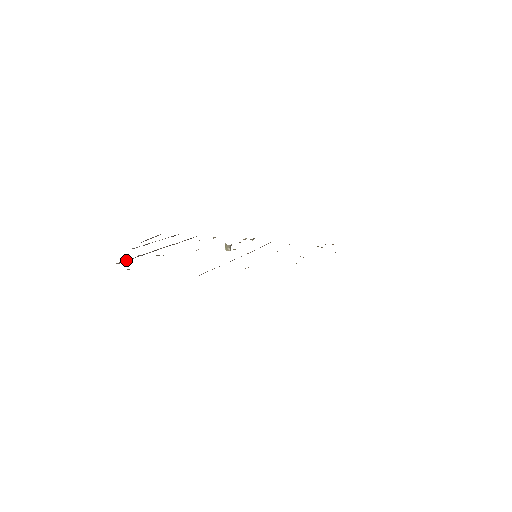
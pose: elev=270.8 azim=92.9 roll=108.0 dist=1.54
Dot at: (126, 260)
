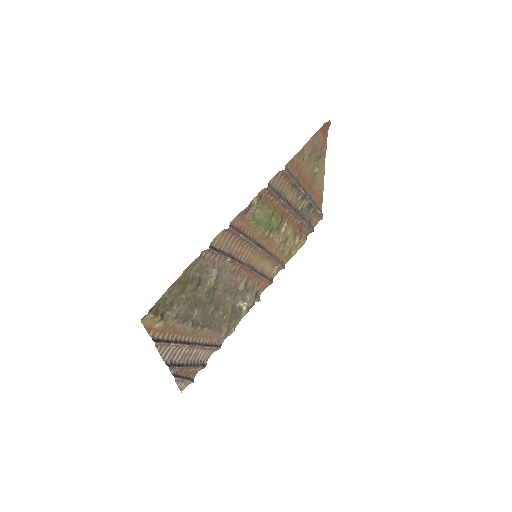
Dot at: (159, 341)
